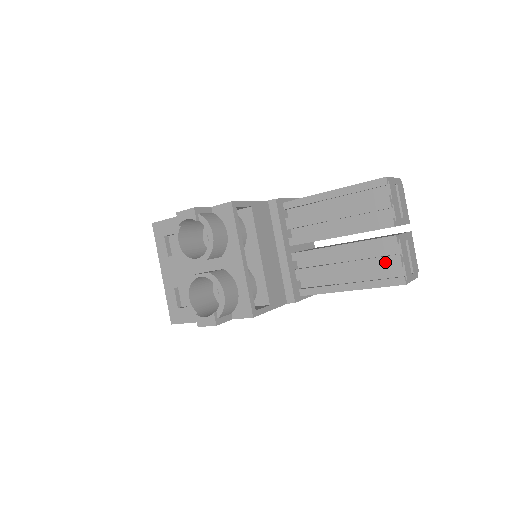
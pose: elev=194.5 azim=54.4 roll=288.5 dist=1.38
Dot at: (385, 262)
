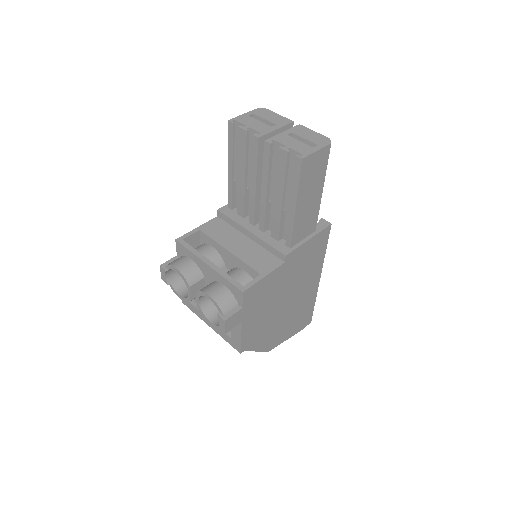
Dot at: (281, 163)
